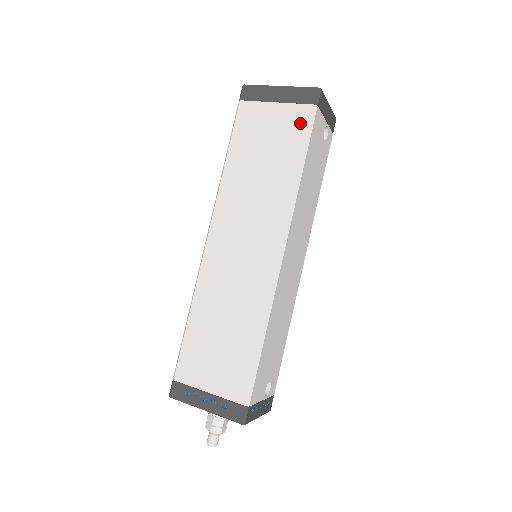
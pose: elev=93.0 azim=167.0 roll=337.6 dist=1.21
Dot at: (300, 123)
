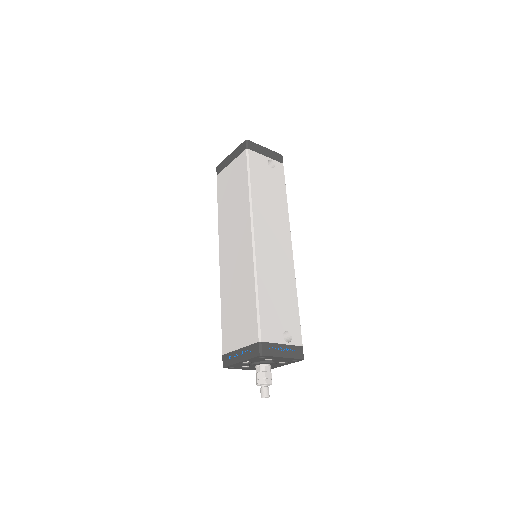
Dot at: (242, 163)
